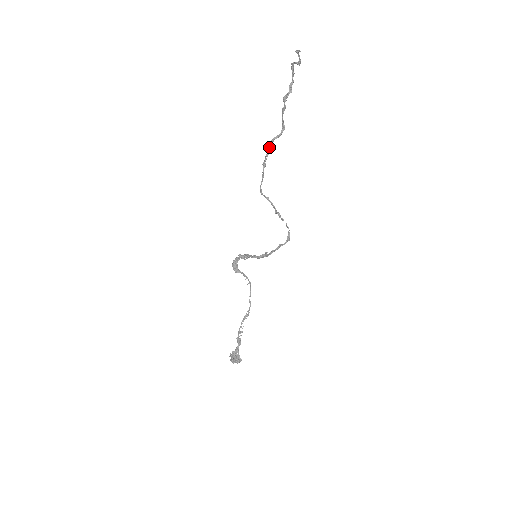
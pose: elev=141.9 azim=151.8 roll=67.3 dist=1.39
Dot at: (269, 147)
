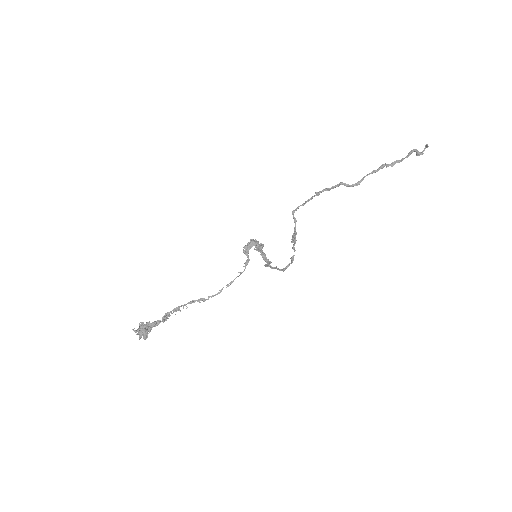
Dot at: (335, 185)
